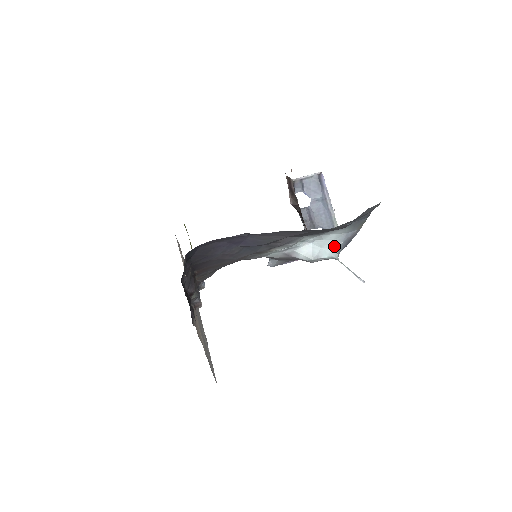
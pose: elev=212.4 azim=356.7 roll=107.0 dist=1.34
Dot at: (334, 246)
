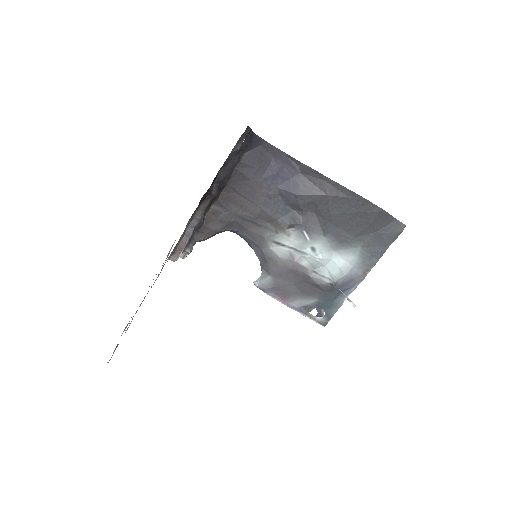
Dot at: (336, 273)
